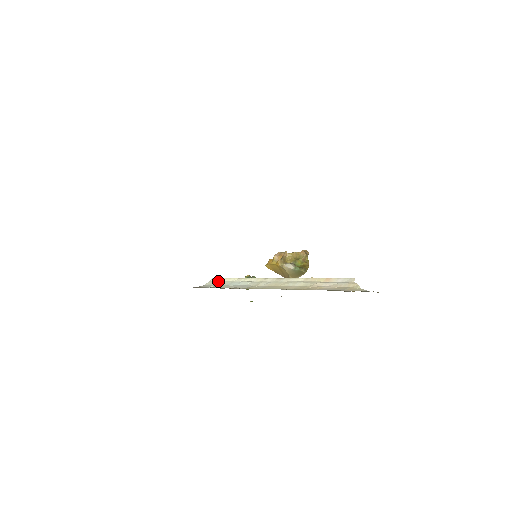
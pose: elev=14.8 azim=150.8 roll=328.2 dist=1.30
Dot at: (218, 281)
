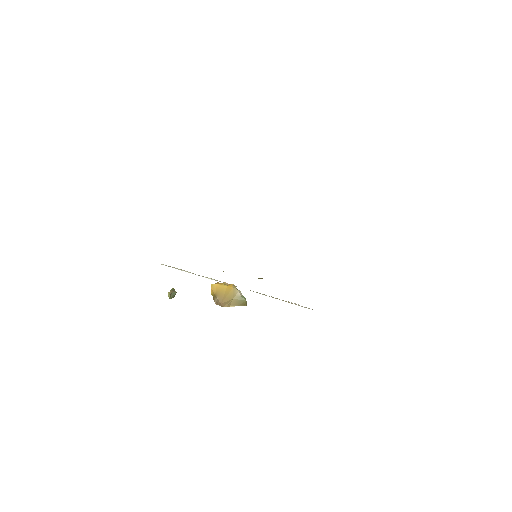
Dot at: (172, 267)
